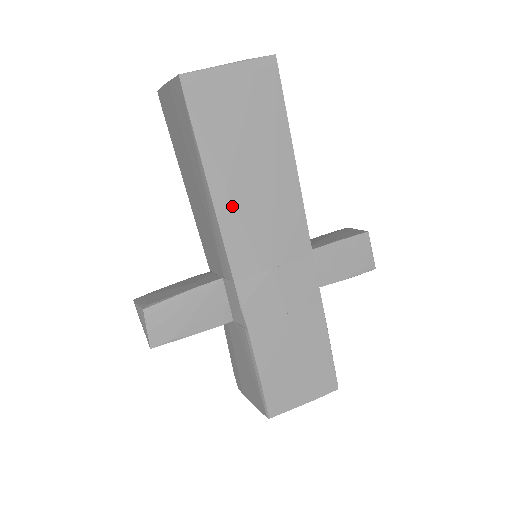
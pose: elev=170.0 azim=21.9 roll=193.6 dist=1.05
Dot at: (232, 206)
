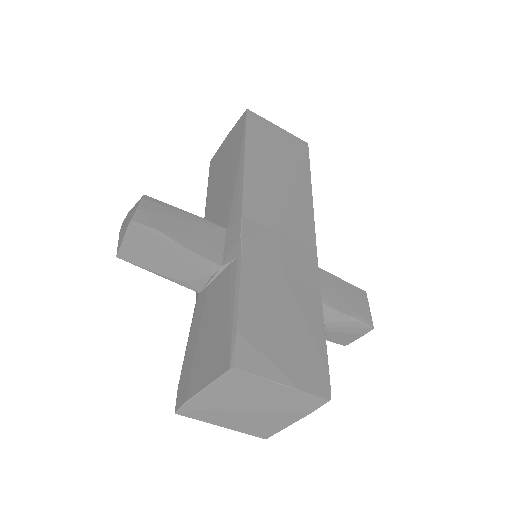
Dot at: (258, 176)
